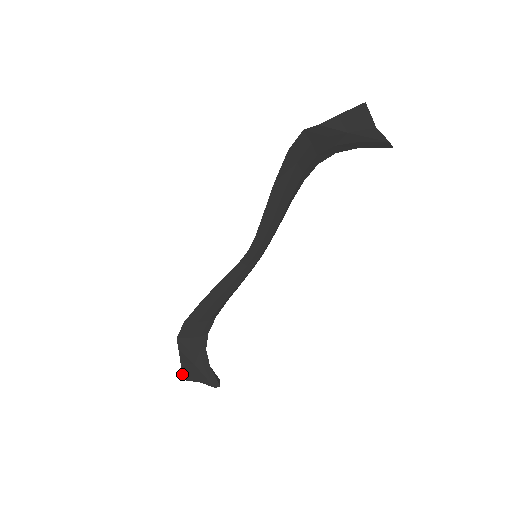
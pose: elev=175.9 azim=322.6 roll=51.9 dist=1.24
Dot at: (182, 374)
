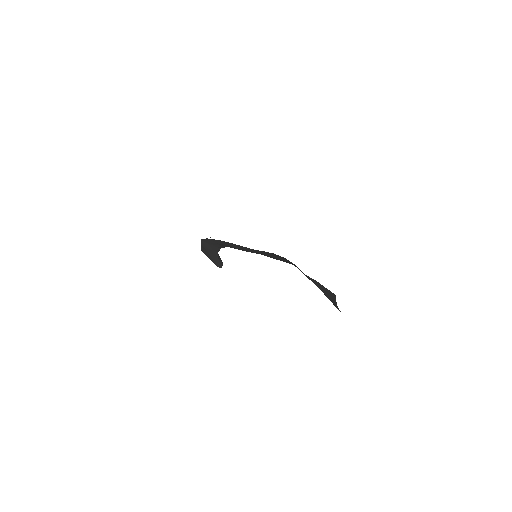
Dot at: (201, 250)
